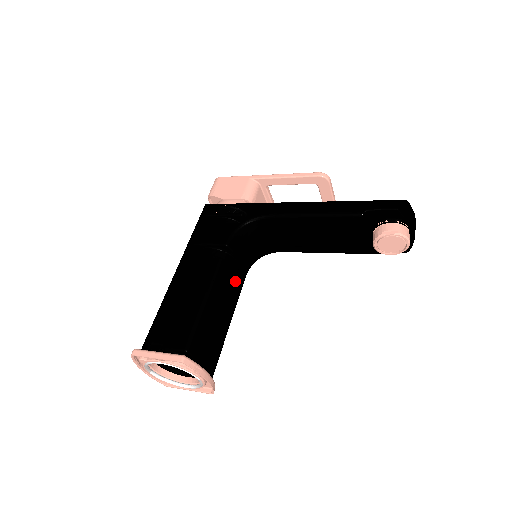
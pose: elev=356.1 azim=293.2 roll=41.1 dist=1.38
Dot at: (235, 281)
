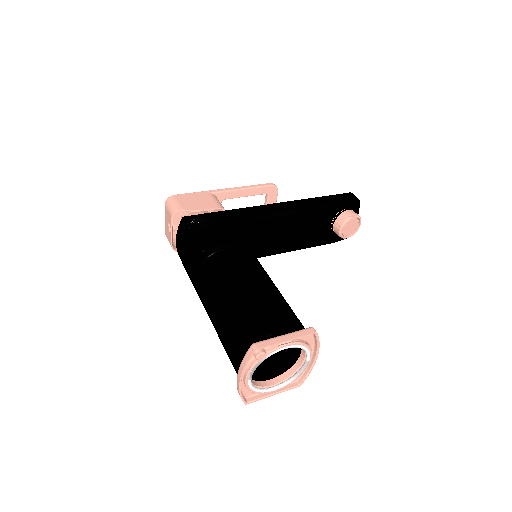
Dot at: occluded
